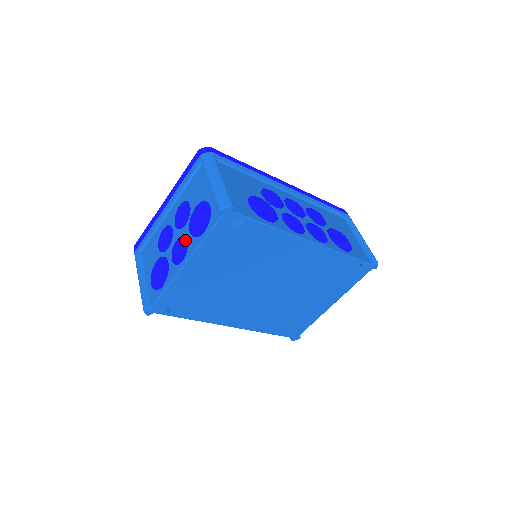
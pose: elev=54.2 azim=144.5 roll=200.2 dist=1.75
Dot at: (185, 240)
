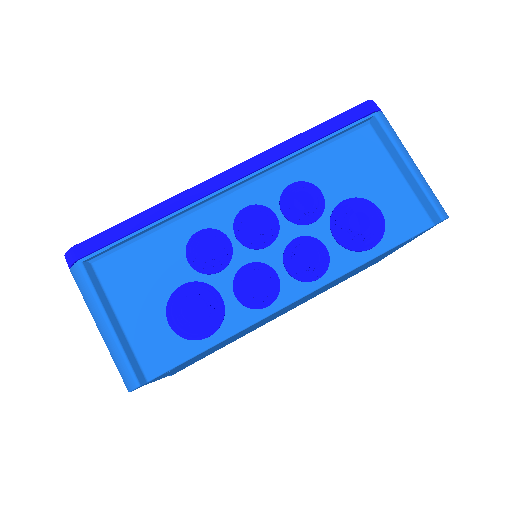
Dot at: occluded
